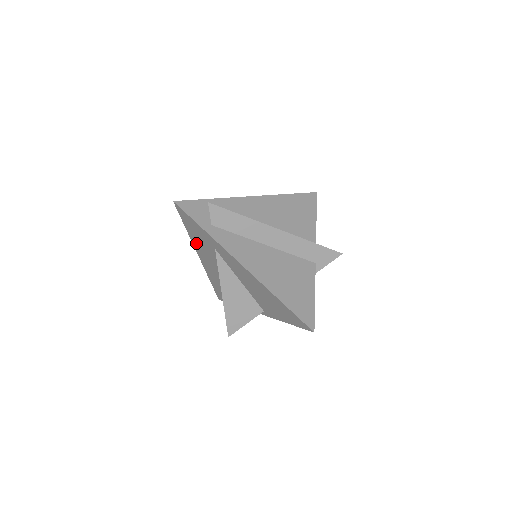
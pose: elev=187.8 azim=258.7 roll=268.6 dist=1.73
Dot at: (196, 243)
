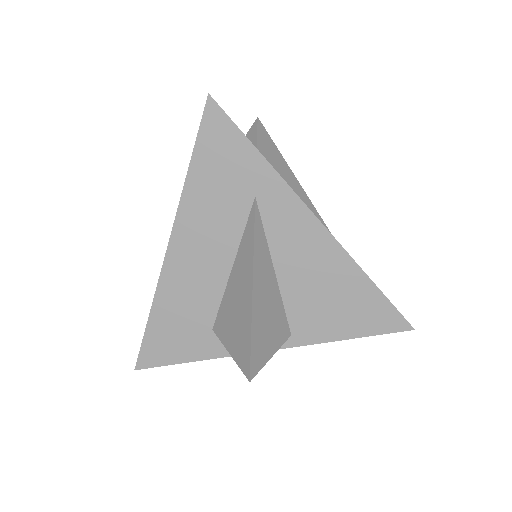
Dot at: (193, 201)
